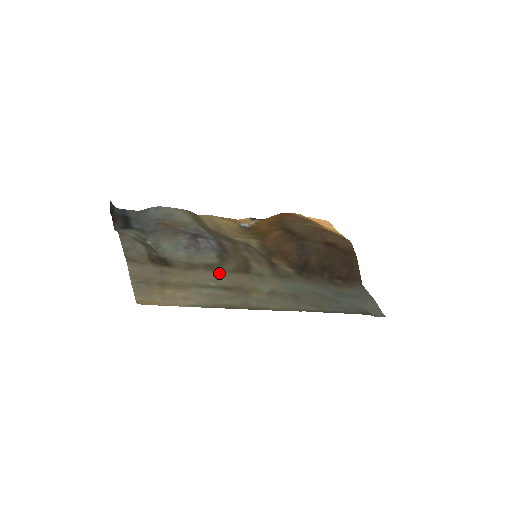
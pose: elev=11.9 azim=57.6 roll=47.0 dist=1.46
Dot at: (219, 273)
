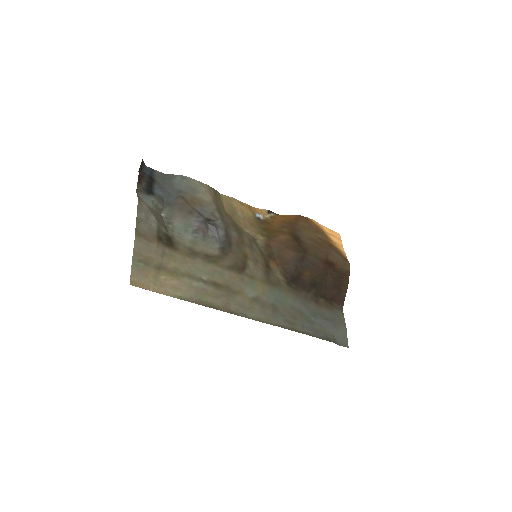
Dot at: (215, 267)
